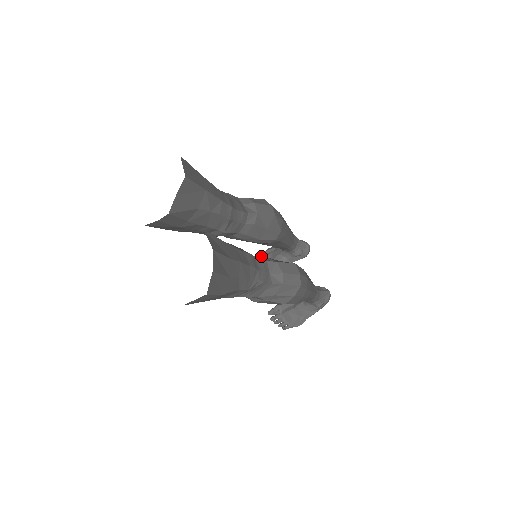
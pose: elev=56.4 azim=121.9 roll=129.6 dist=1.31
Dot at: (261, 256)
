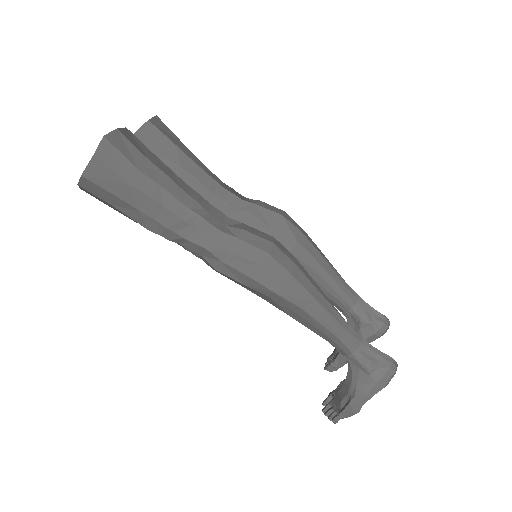
Dot at: occluded
